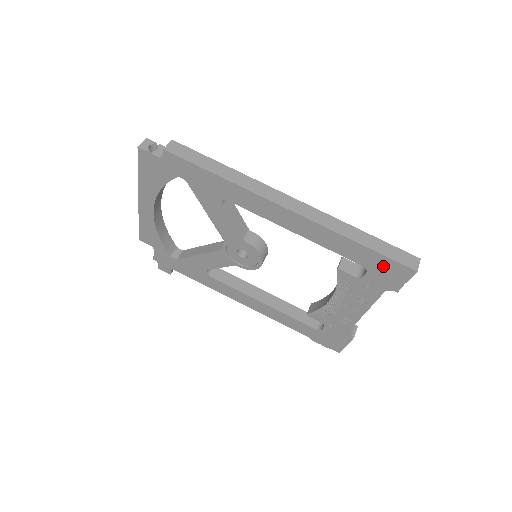
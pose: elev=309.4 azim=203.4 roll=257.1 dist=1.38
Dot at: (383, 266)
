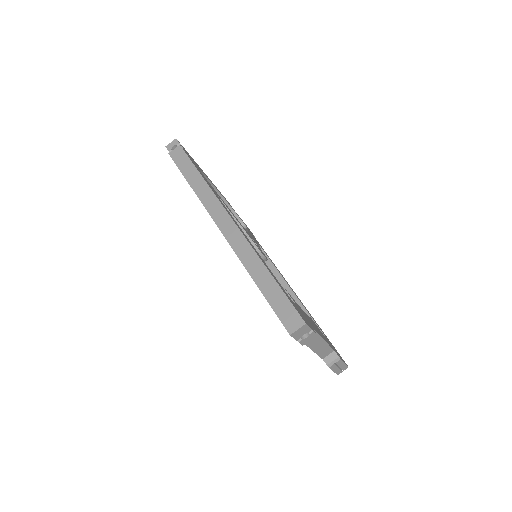
Dot at: occluded
